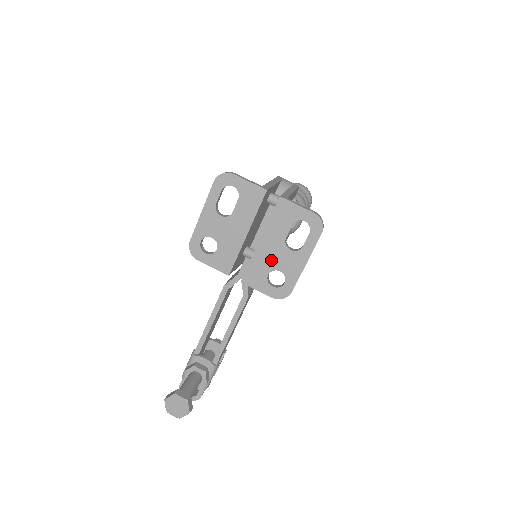
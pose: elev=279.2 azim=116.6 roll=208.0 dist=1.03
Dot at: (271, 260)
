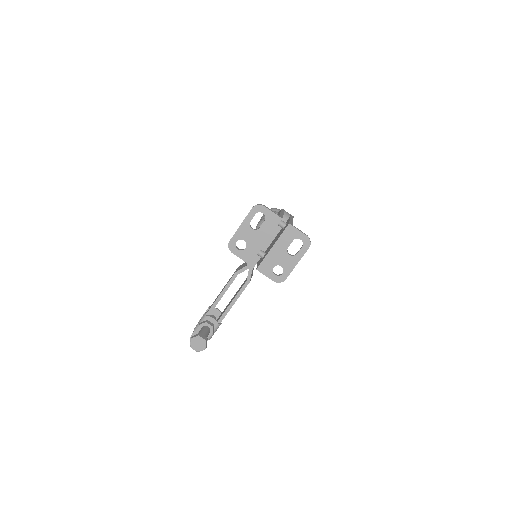
Dot at: (277, 259)
